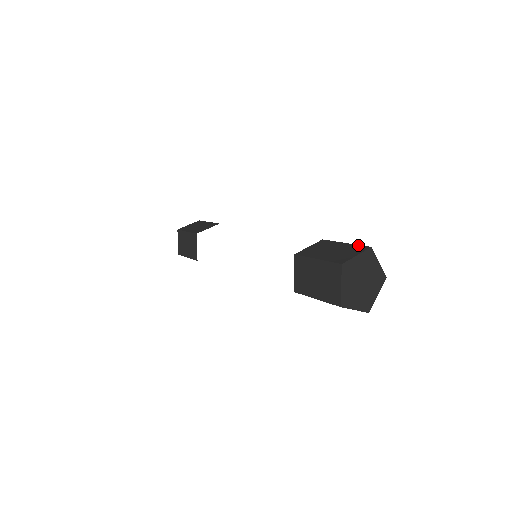
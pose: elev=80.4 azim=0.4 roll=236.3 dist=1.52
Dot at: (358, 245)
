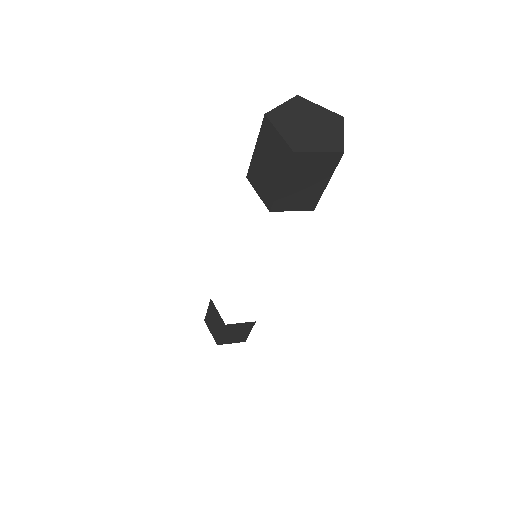
Dot at: occluded
